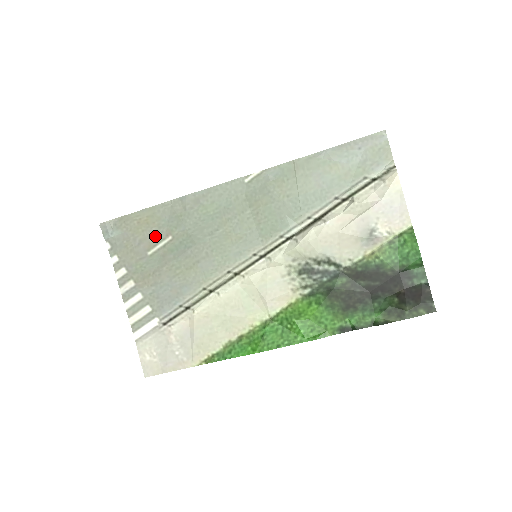
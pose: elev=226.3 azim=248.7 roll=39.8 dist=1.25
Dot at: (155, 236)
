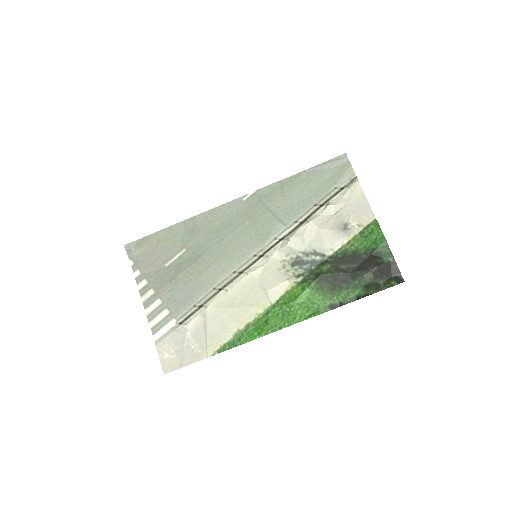
Dot at: (171, 250)
